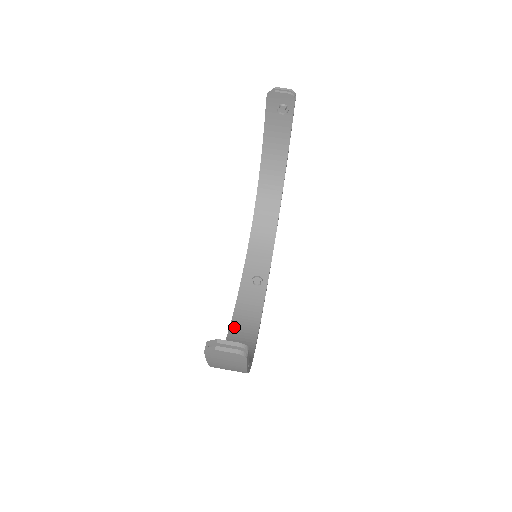
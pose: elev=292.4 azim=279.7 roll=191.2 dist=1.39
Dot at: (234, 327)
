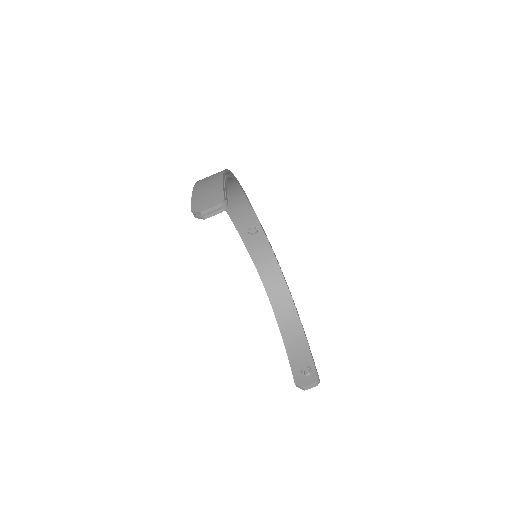
Dot at: (263, 276)
